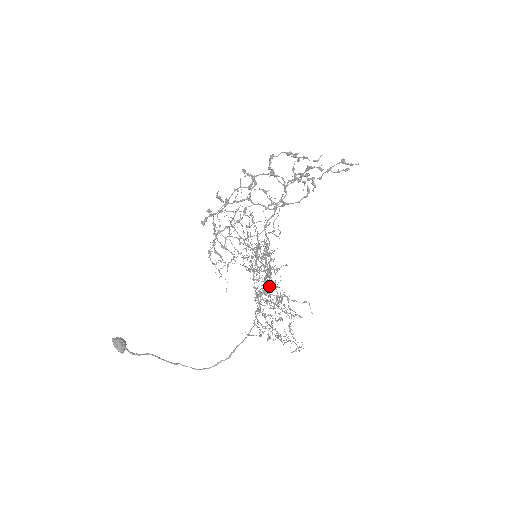
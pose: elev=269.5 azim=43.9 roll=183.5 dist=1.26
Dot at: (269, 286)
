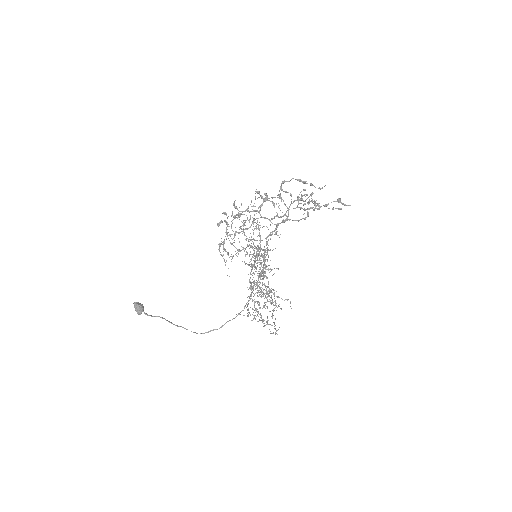
Dot at: occluded
